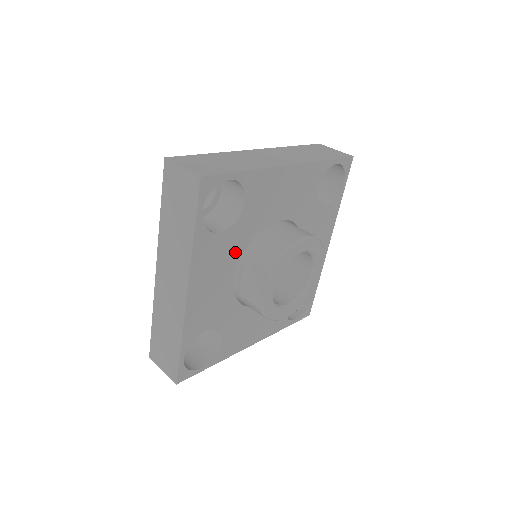
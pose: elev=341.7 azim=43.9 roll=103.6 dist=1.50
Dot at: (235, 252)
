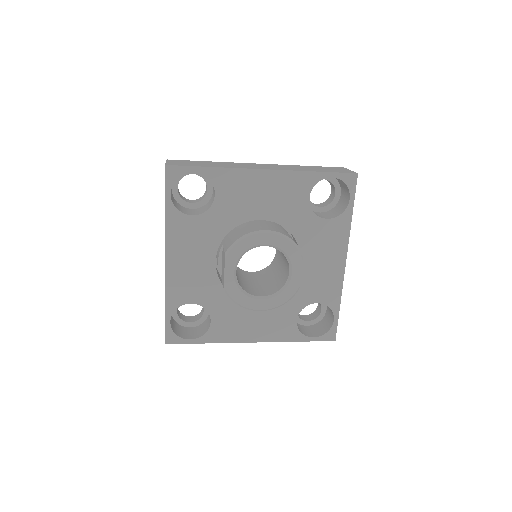
Dot at: (212, 237)
